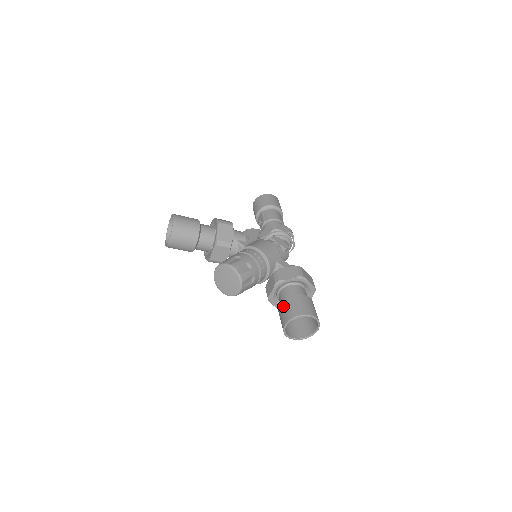
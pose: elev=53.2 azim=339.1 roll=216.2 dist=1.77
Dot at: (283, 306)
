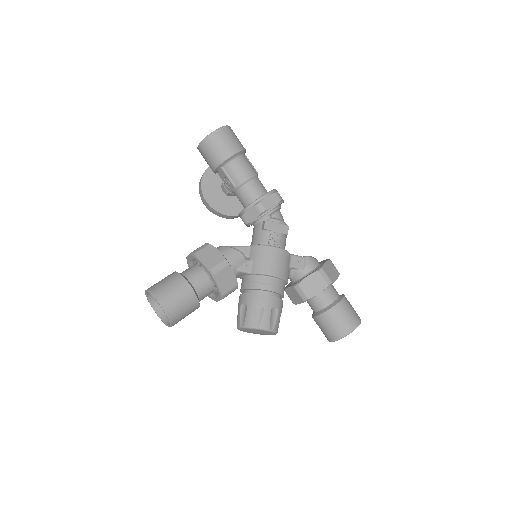
Dot at: (322, 323)
